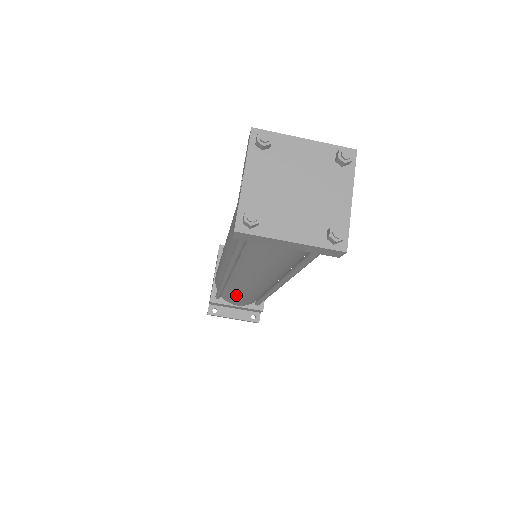
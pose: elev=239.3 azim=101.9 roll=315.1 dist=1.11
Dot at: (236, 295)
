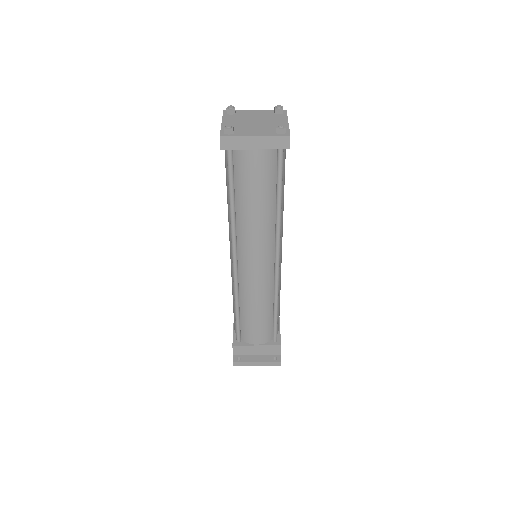
Dot at: (250, 309)
